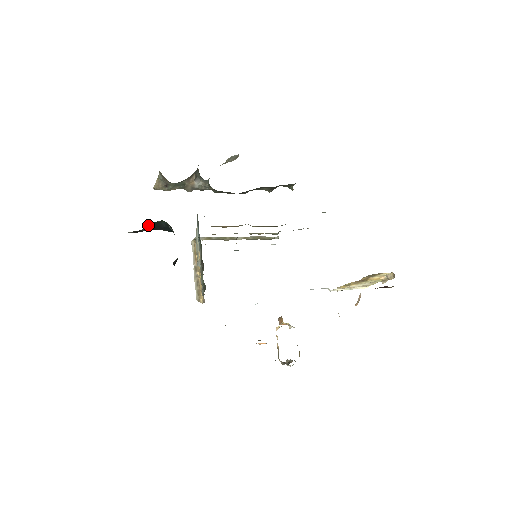
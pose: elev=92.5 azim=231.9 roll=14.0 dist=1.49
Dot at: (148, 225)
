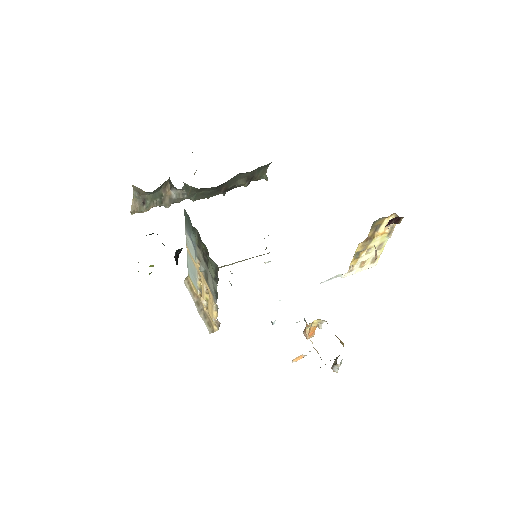
Dot at: occluded
